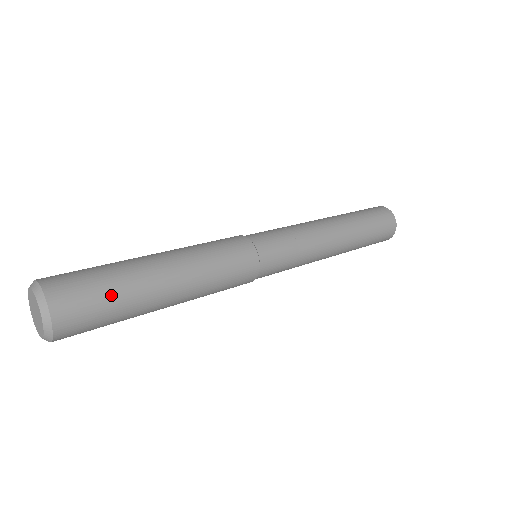
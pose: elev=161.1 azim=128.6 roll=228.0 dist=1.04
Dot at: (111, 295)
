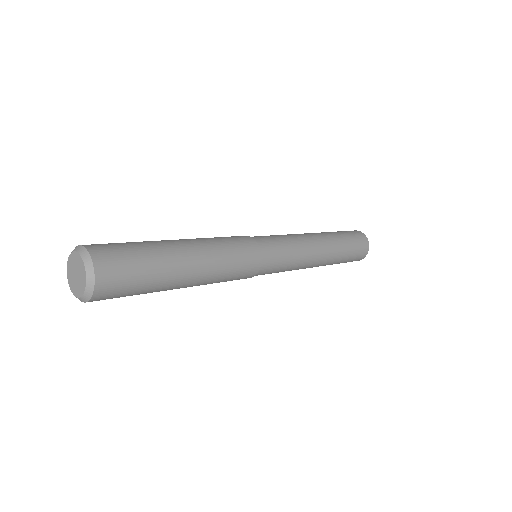
Dot at: (144, 263)
